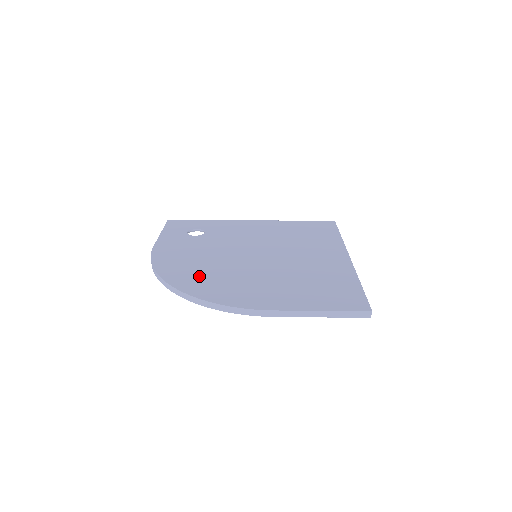
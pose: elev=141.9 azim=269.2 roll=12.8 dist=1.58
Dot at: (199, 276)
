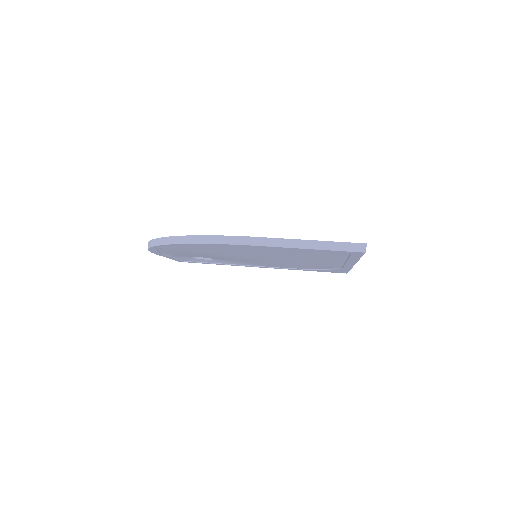
Dot at: occluded
